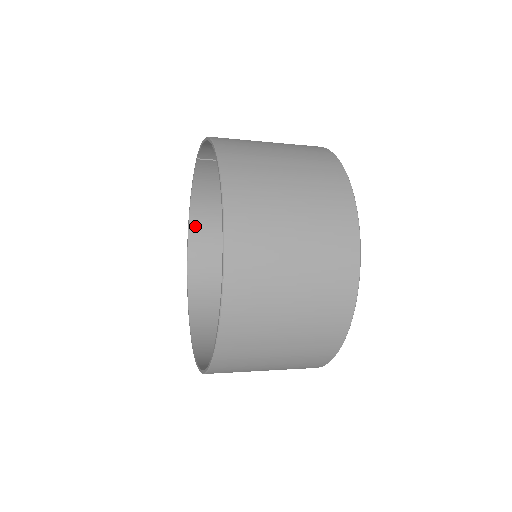
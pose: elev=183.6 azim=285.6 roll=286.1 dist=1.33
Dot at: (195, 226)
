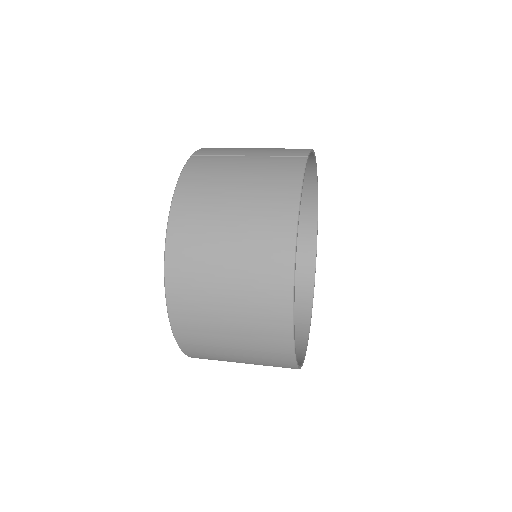
Dot at: occluded
